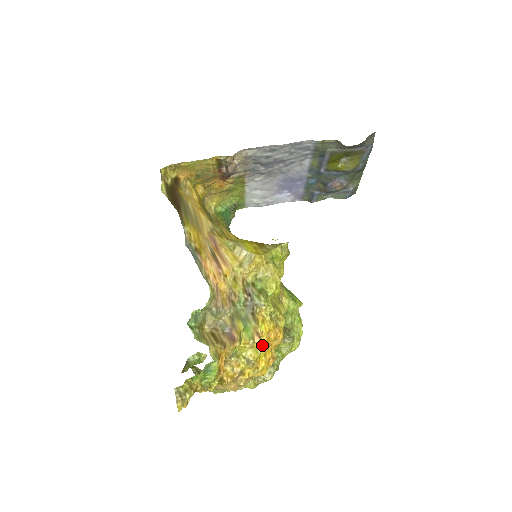
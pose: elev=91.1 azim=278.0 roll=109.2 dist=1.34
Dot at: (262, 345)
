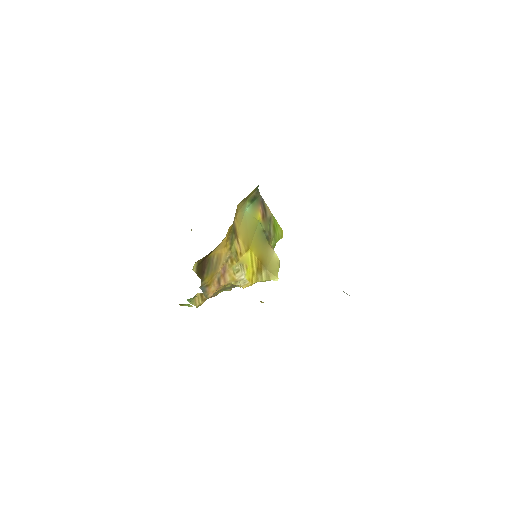
Dot at: occluded
